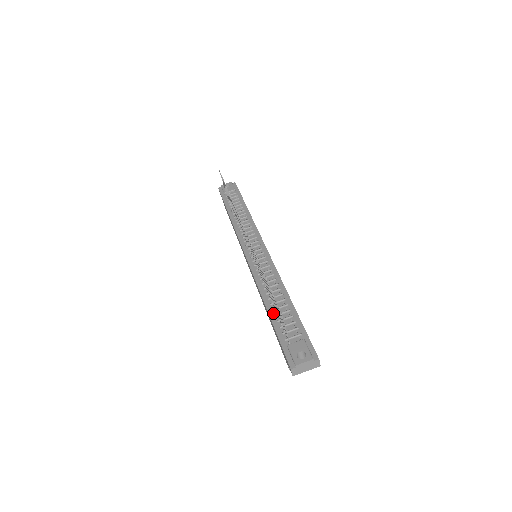
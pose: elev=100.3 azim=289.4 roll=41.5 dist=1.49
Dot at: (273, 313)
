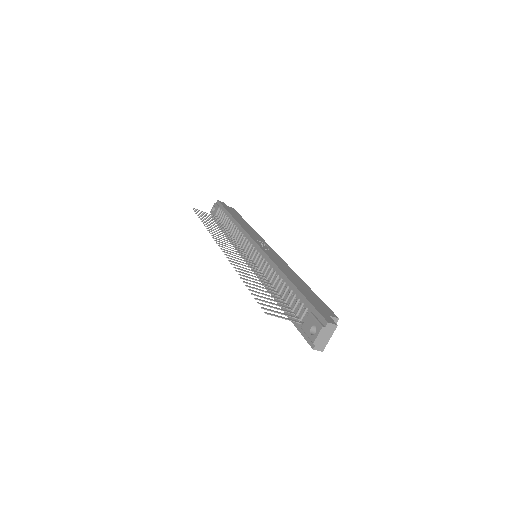
Dot at: occluded
